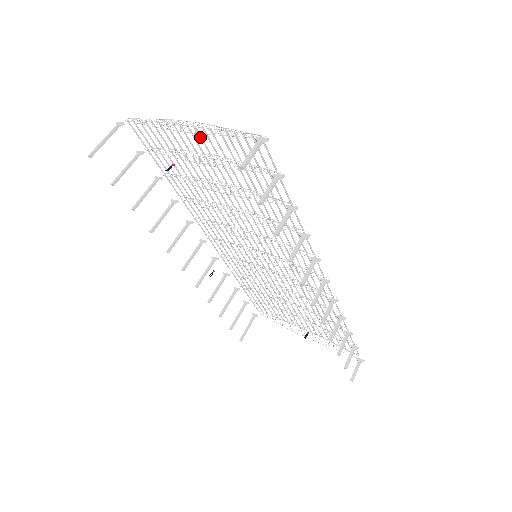
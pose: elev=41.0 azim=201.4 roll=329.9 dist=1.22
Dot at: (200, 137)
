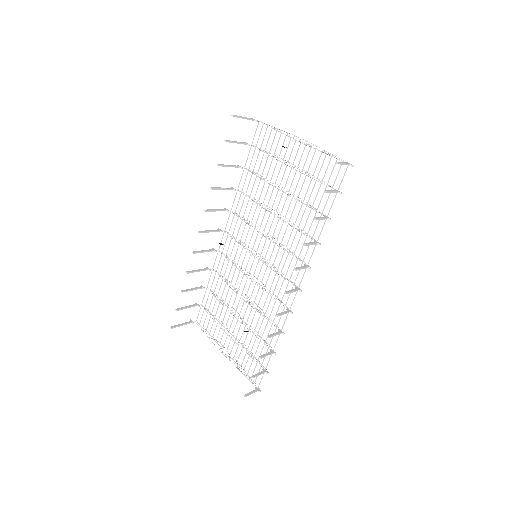
Dot at: occluded
